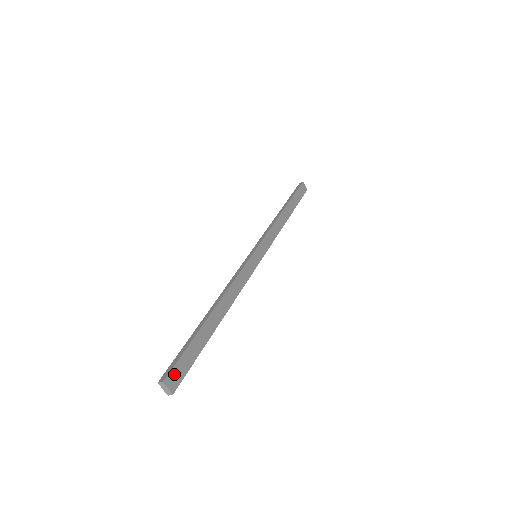
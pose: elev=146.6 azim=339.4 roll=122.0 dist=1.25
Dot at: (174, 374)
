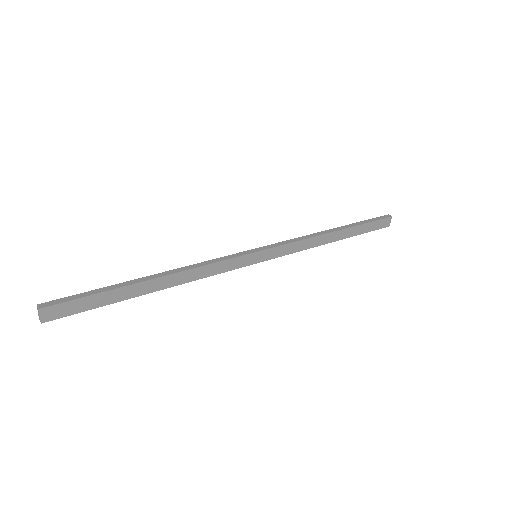
Dot at: (57, 309)
